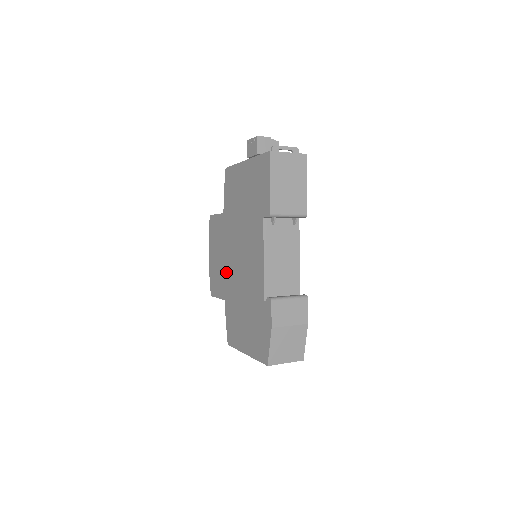
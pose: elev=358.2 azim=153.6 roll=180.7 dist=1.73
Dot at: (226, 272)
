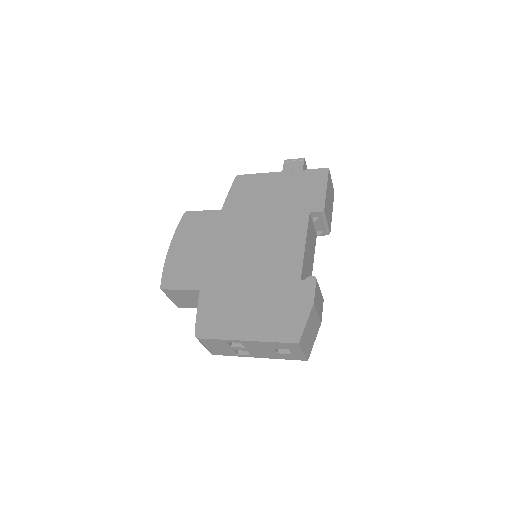
Dot at: (213, 261)
